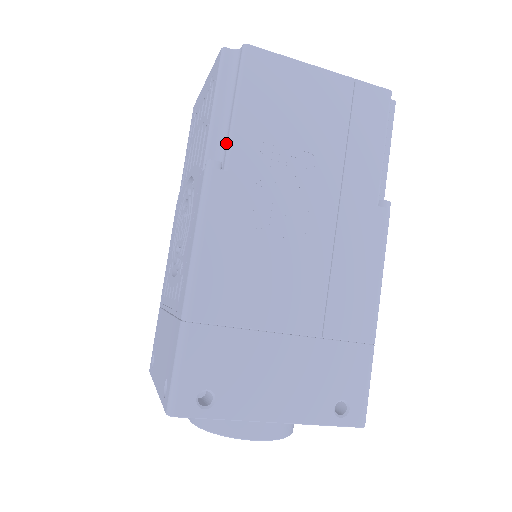
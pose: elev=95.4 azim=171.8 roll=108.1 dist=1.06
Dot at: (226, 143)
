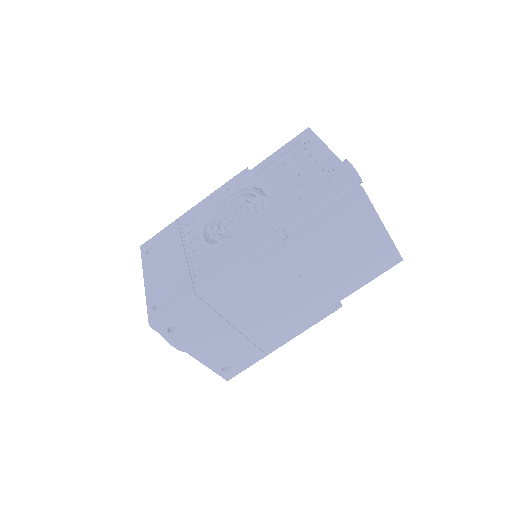
Dot at: (300, 228)
